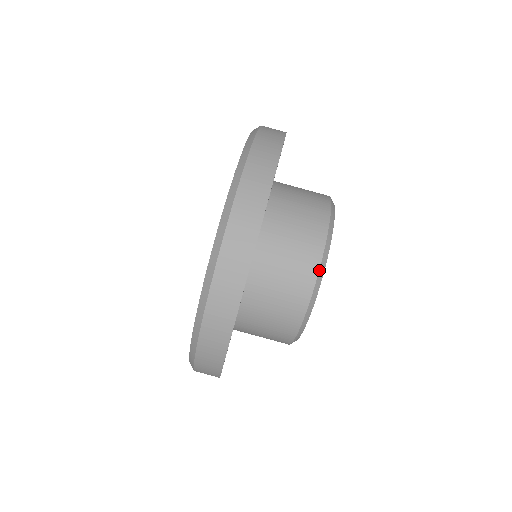
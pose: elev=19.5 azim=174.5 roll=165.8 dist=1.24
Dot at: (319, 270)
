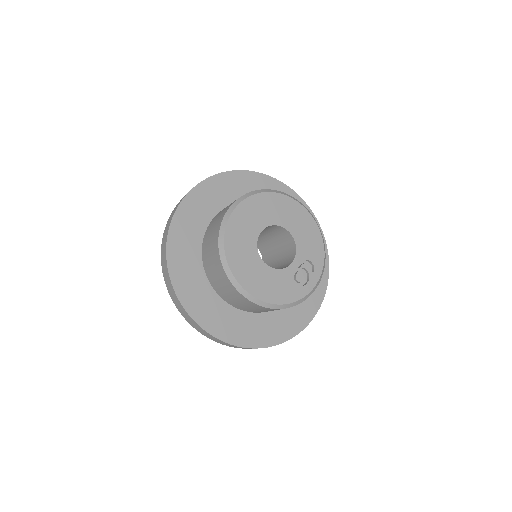
Dot at: (221, 223)
